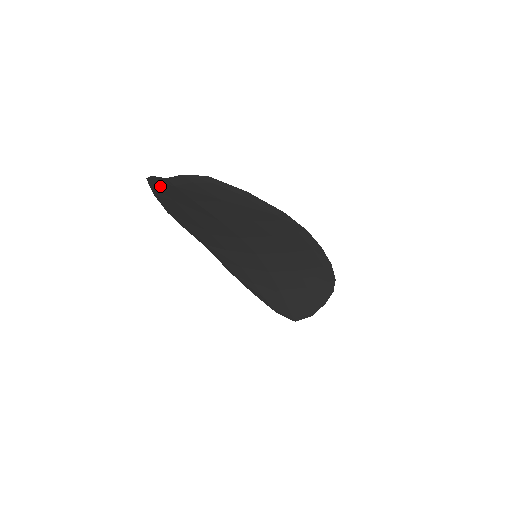
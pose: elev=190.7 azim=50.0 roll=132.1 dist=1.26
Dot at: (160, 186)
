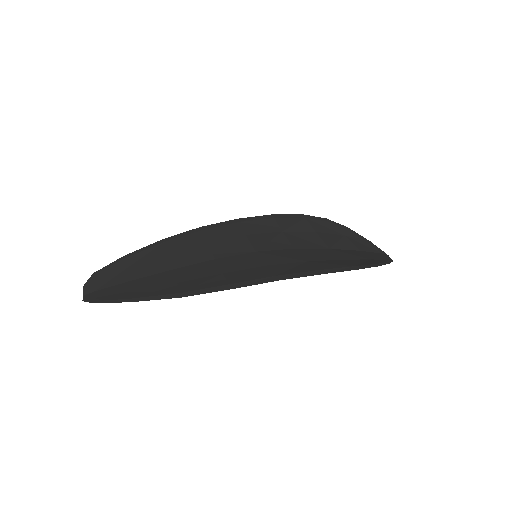
Dot at: (100, 281)
